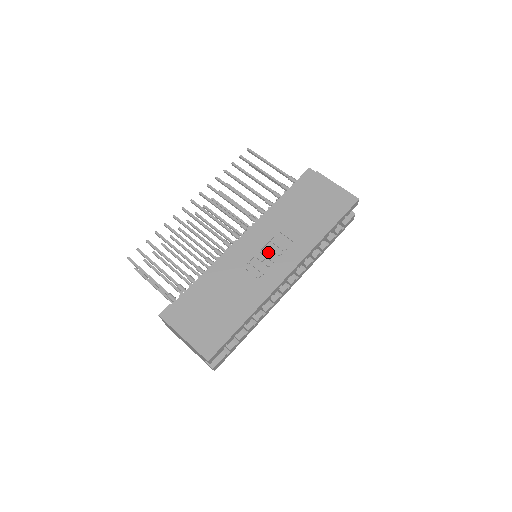
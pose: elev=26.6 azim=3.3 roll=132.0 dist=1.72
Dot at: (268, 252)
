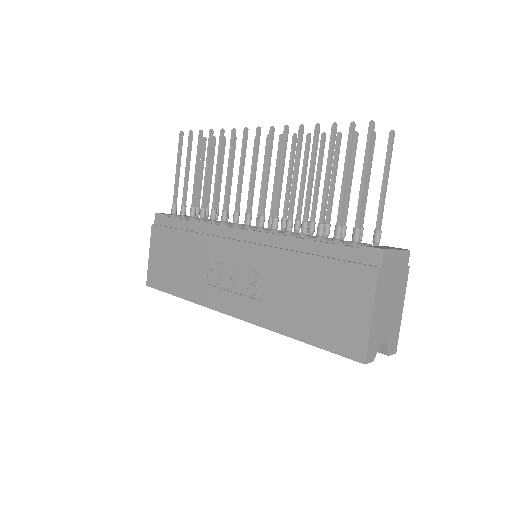
Dot at: (240, 275)
